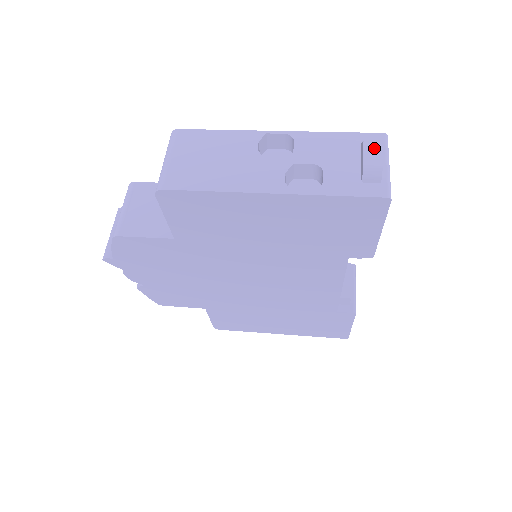
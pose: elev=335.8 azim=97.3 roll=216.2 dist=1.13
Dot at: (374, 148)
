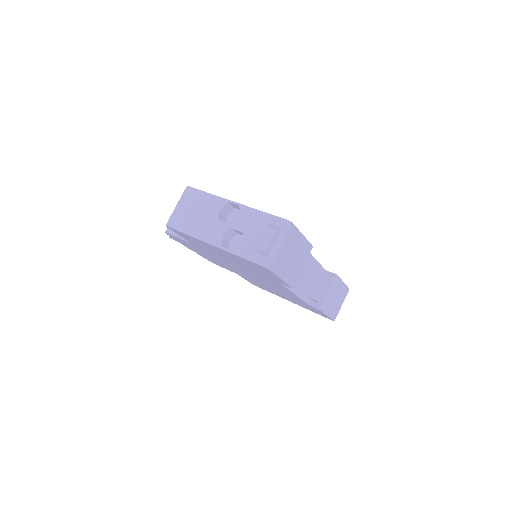
Dot at: (270, 233)
